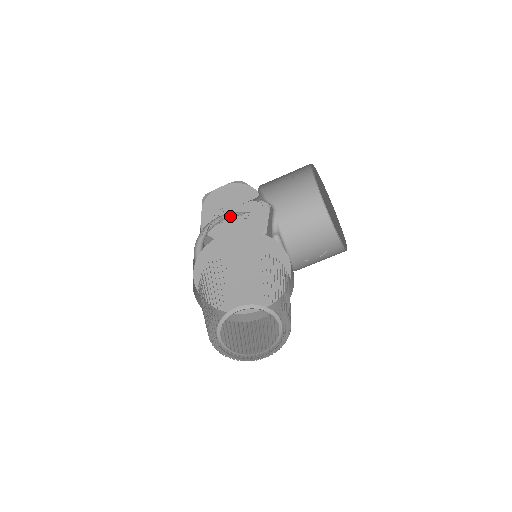
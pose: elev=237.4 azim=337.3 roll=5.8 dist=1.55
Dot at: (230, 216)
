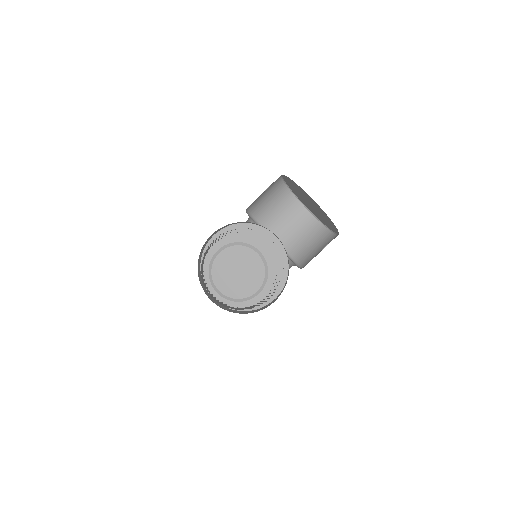
Dot at: occluded
